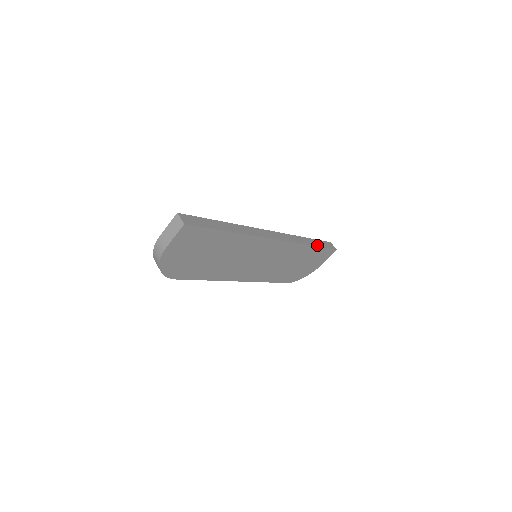
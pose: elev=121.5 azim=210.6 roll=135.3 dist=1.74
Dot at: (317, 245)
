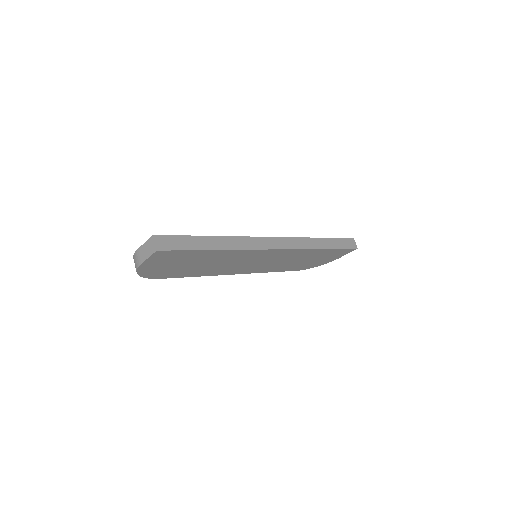
Dot at: (332, 247)
